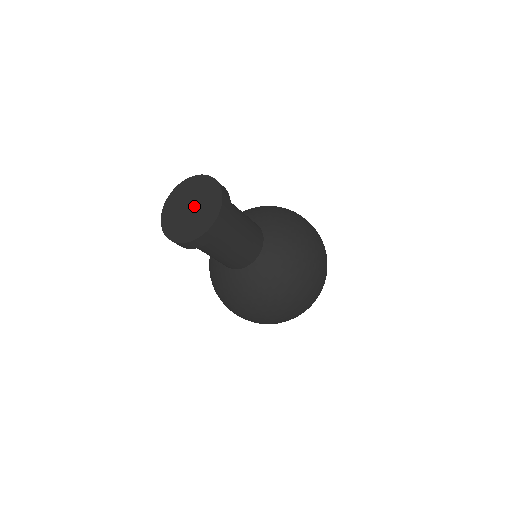
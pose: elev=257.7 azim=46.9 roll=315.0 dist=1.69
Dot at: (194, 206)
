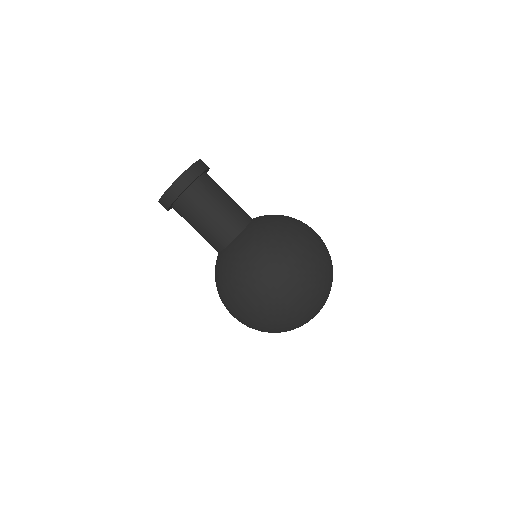
Dot at: occluded
